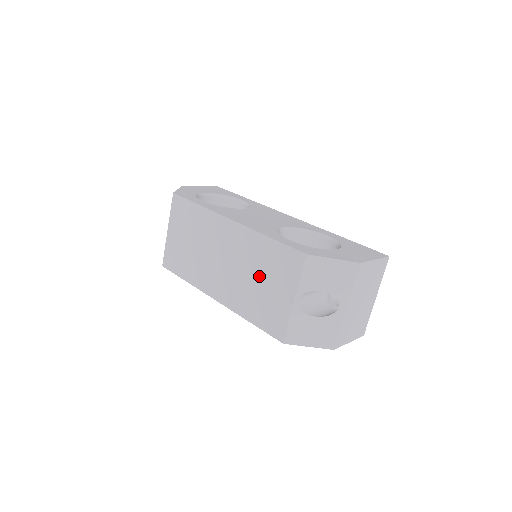
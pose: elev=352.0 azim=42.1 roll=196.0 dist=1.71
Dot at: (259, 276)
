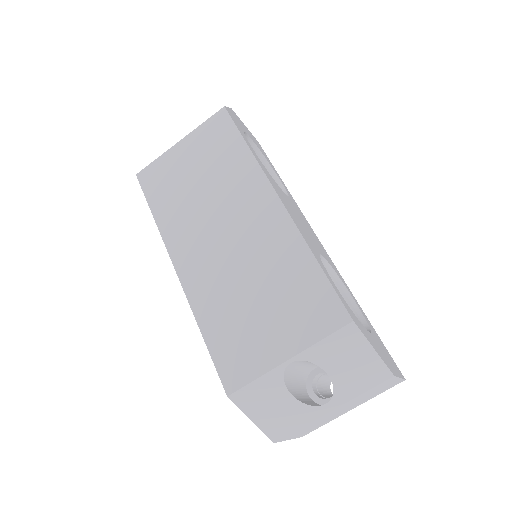
Dot at: (262, 292)
